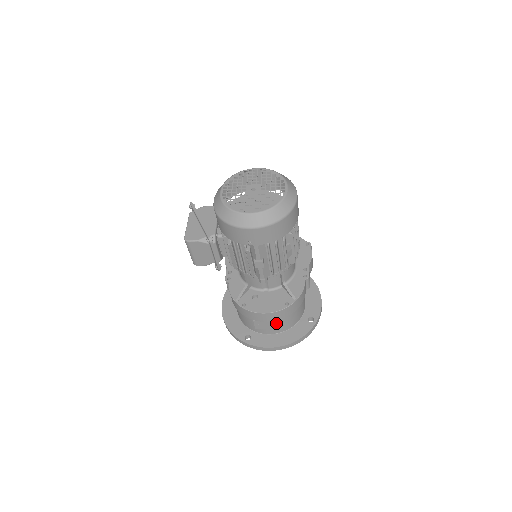
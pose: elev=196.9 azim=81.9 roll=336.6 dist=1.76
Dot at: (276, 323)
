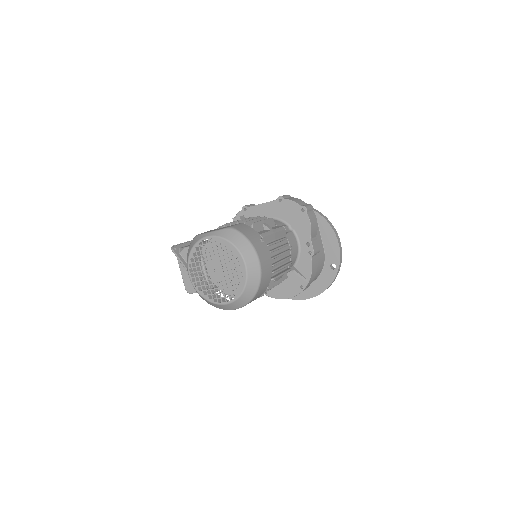
Dot at: occluded
